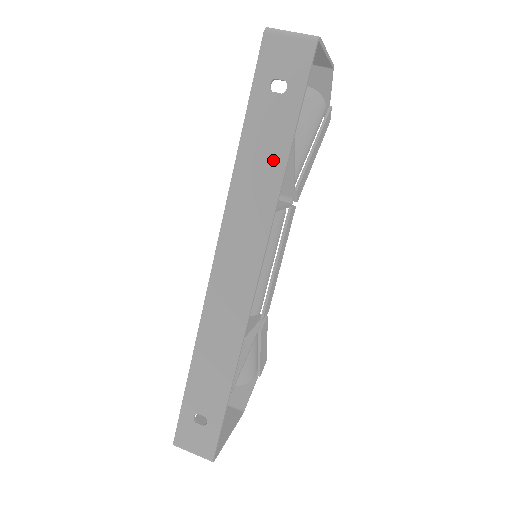
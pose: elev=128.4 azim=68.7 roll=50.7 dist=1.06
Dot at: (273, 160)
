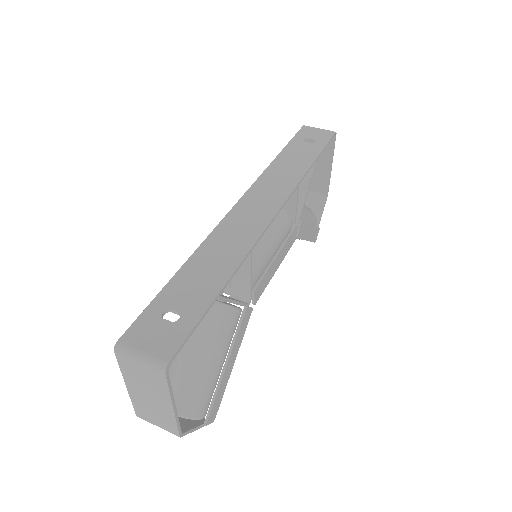
Dot at: (301, 164)
